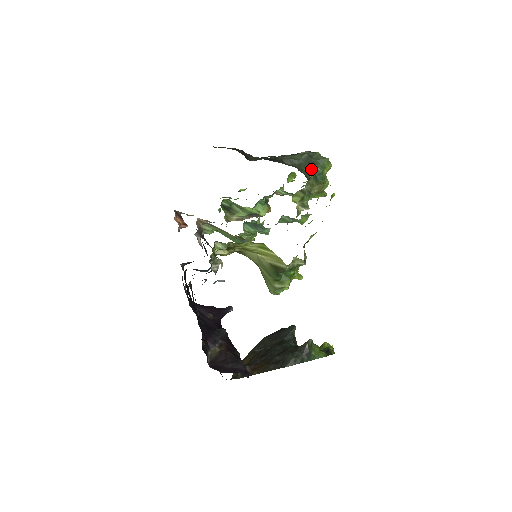
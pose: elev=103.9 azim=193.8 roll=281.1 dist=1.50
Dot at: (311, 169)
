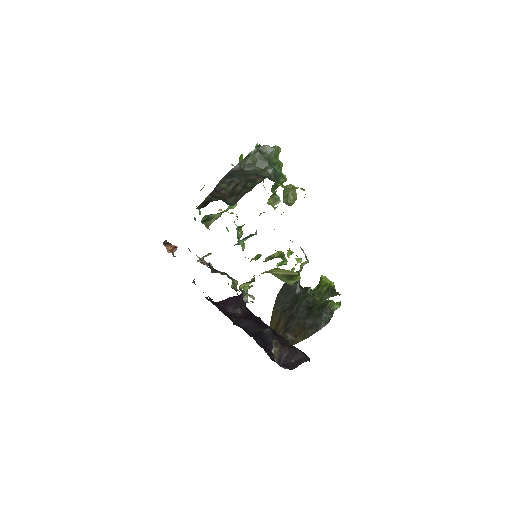
Dot at: (270, 167)
